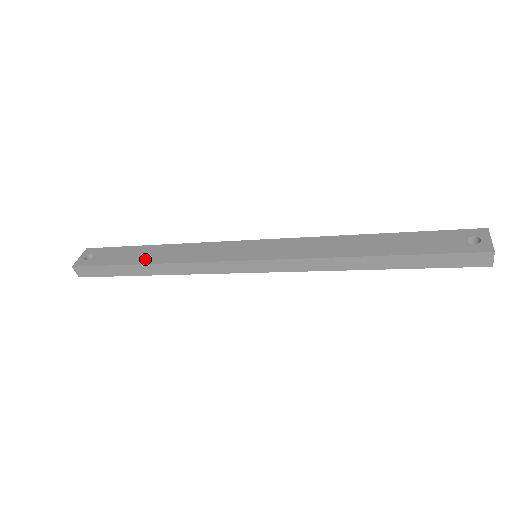
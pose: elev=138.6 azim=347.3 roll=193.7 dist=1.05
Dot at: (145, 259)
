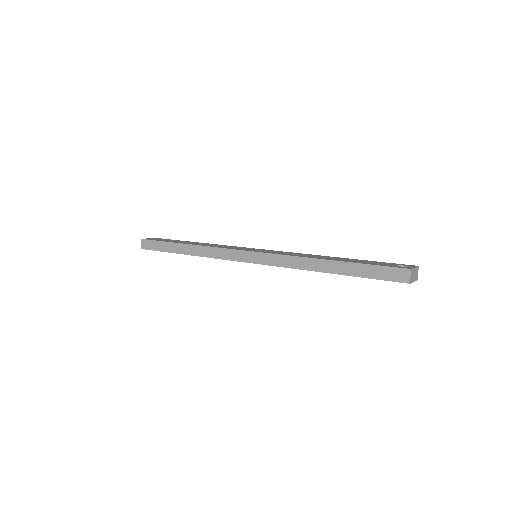
Dot at: (186, 243)
